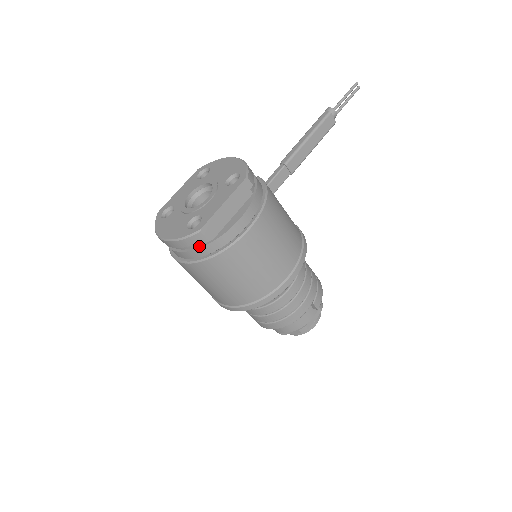
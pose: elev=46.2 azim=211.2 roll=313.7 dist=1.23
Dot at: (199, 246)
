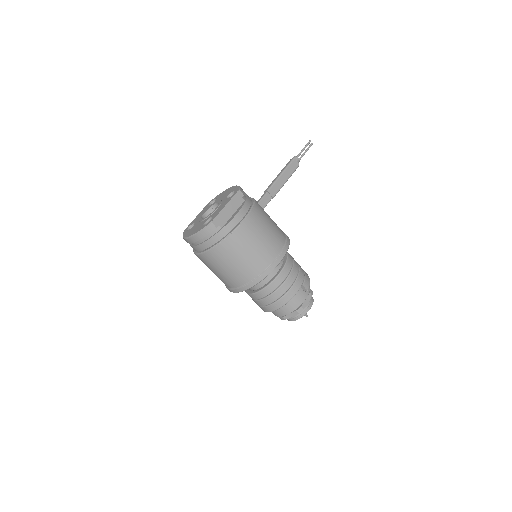
Dot at: (212, 235)
